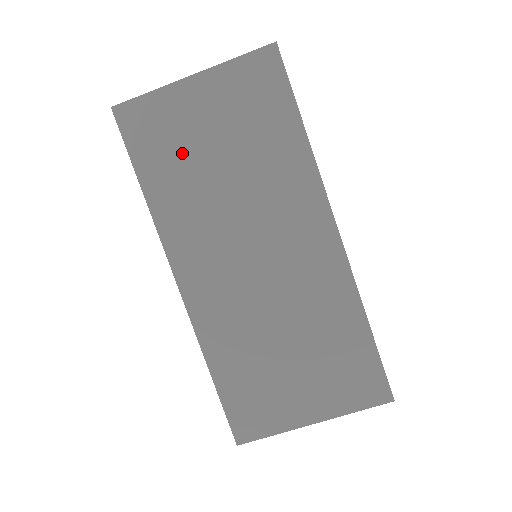
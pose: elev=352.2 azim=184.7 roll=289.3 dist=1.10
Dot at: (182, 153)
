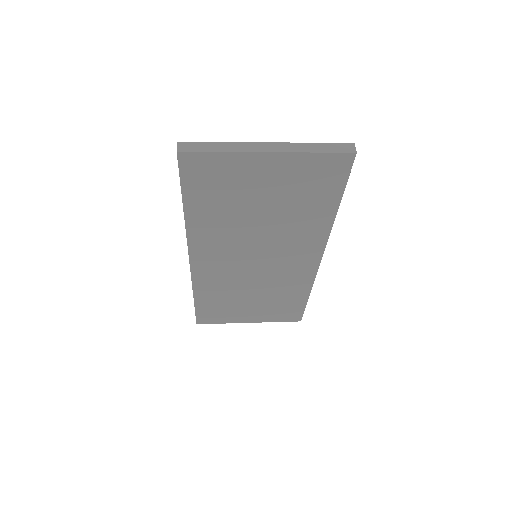
Dot at: (231, 198)
